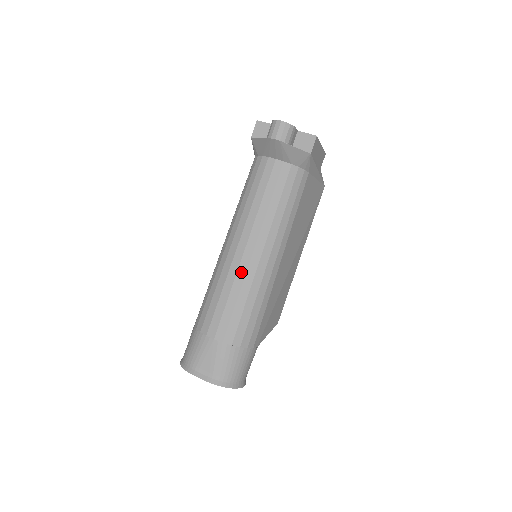
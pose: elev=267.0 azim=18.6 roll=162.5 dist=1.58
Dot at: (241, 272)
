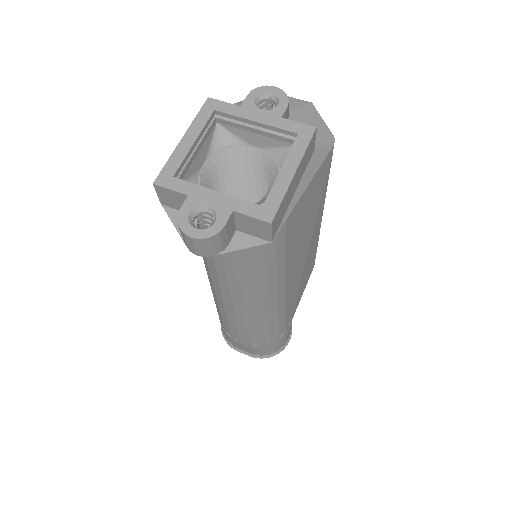
Dot at: (239, 315)
